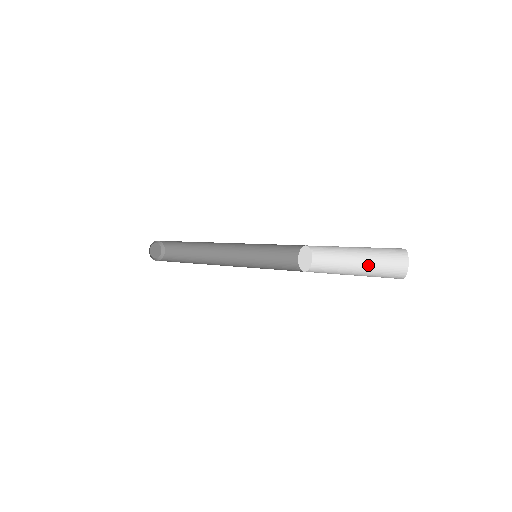
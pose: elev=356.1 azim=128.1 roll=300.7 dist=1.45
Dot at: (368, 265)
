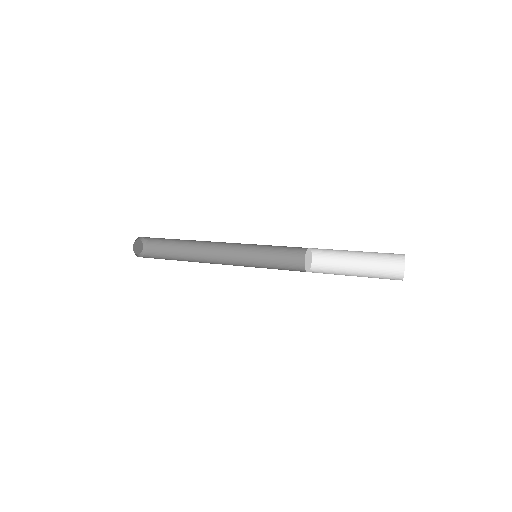
Dot at: (367, 266)
